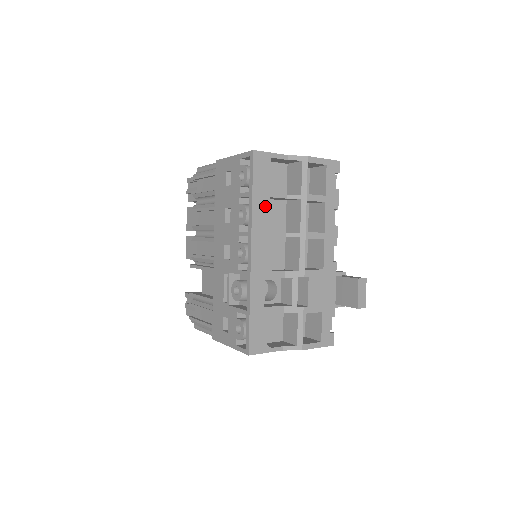
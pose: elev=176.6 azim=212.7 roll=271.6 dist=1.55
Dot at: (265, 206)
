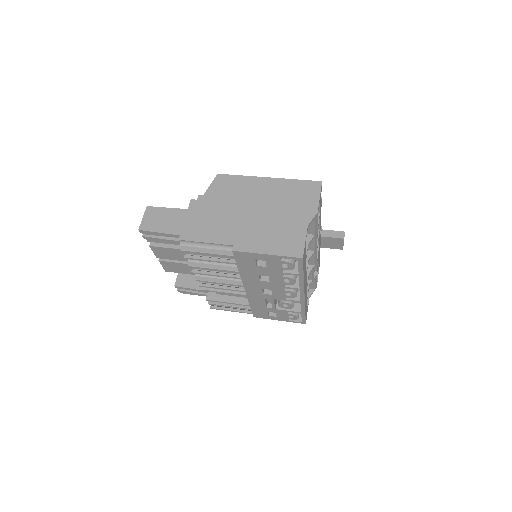
Dot at: (305, 268)
